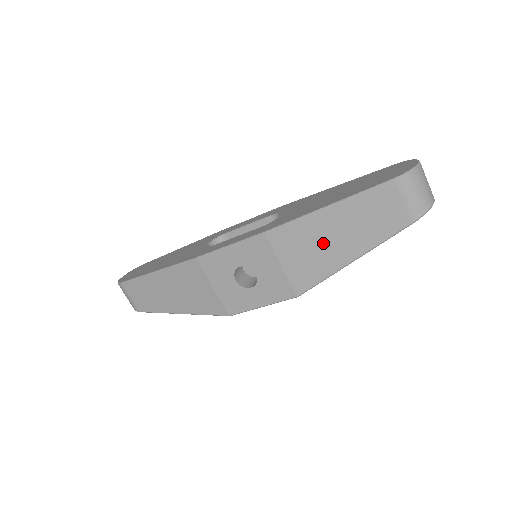
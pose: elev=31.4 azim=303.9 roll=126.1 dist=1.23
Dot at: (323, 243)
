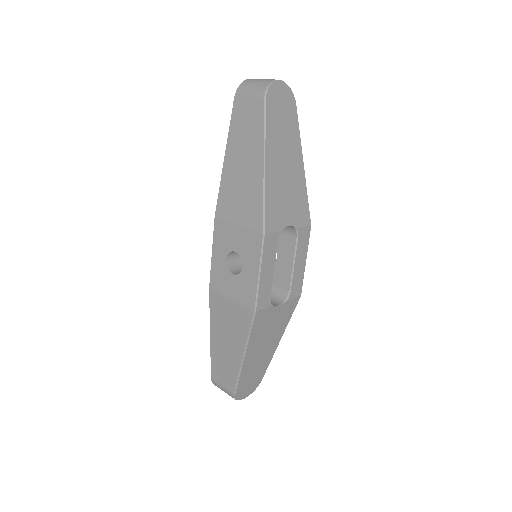
Dot at: (241, 179)
